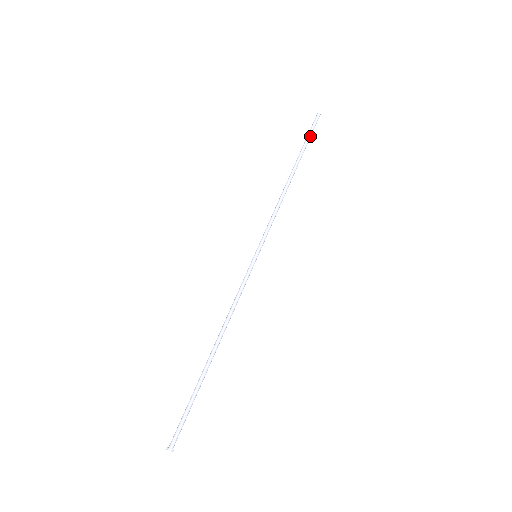
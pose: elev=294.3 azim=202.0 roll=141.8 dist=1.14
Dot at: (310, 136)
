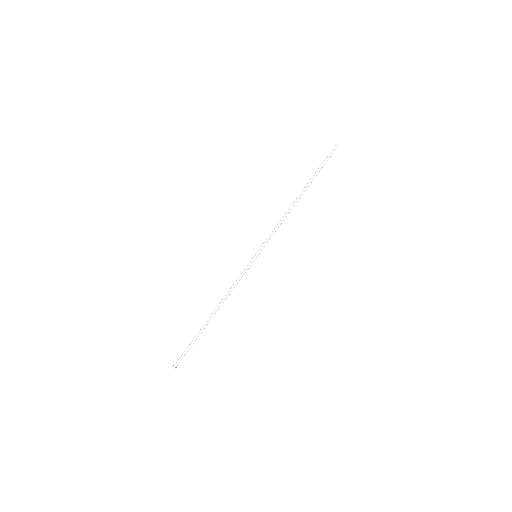
Dot at: (324, 164)
